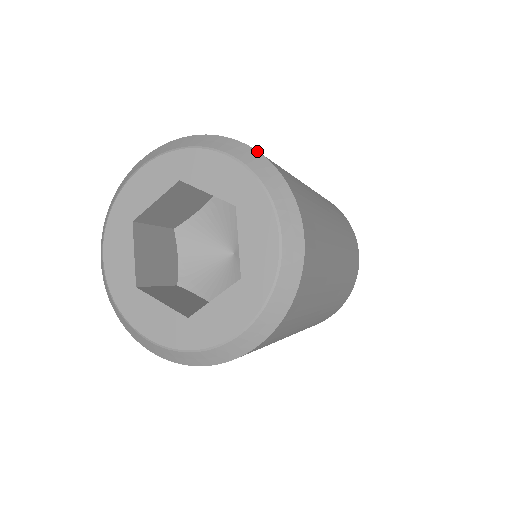
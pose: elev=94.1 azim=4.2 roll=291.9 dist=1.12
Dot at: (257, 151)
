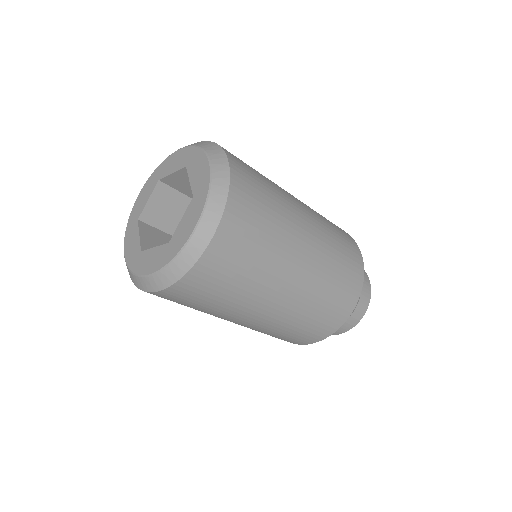
Dot at: occluded
